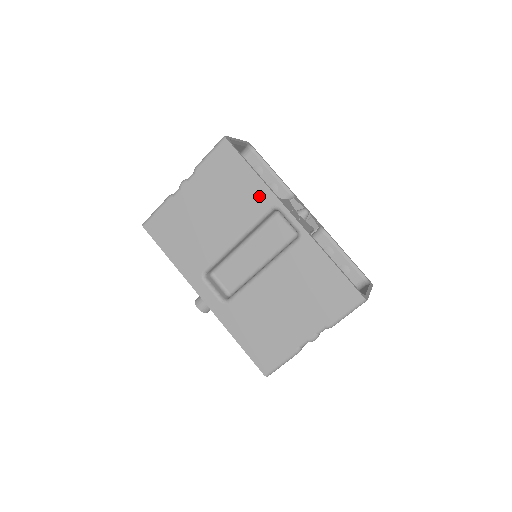
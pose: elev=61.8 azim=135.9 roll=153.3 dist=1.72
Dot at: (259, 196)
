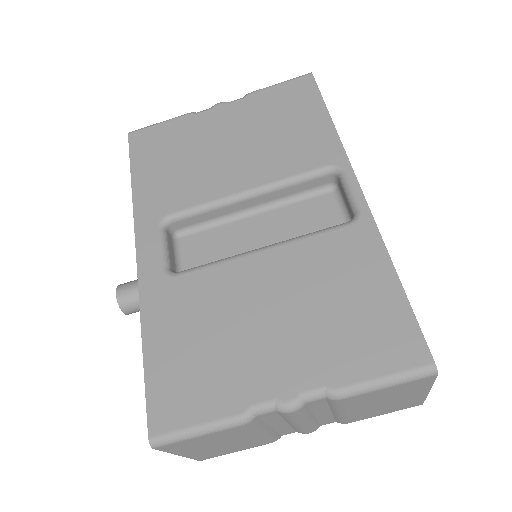
Dot at: (320, 146)
